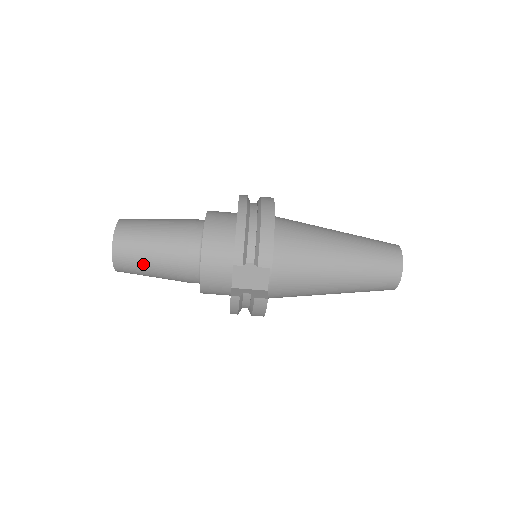
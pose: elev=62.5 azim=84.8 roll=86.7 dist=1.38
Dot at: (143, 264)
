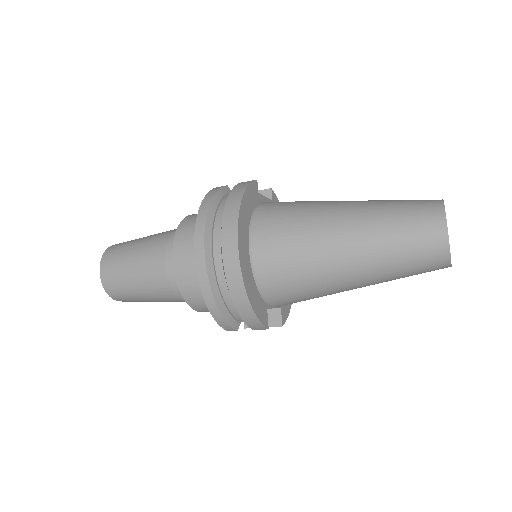
Dot at: occluded
